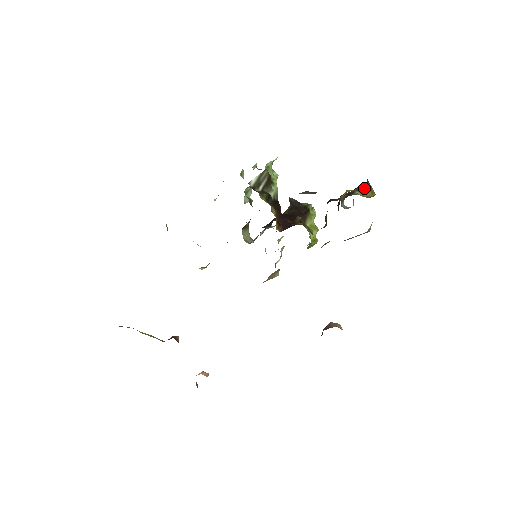
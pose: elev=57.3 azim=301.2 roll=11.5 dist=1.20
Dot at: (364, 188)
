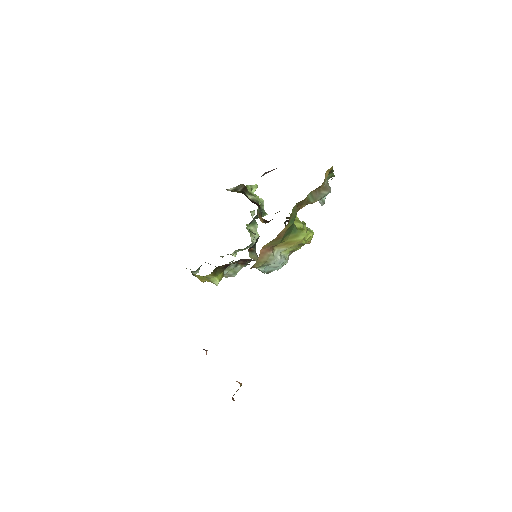
Dot at: occluded
